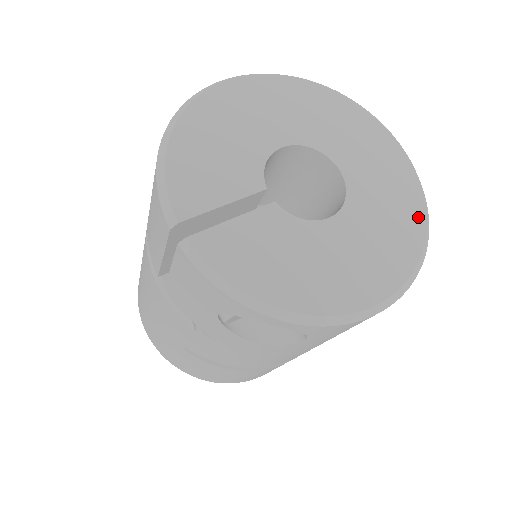
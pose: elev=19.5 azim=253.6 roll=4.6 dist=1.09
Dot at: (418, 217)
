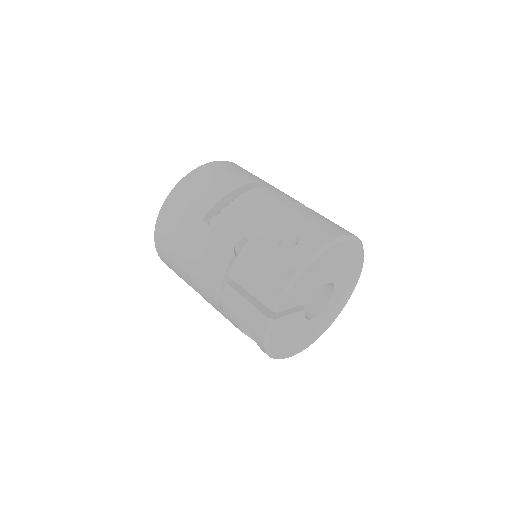
Dot at: (330, 324)
